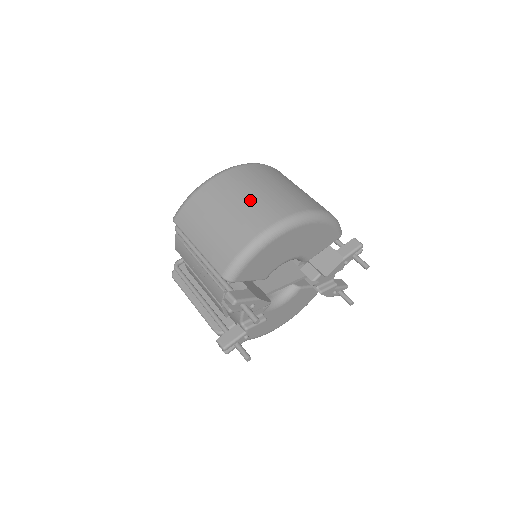
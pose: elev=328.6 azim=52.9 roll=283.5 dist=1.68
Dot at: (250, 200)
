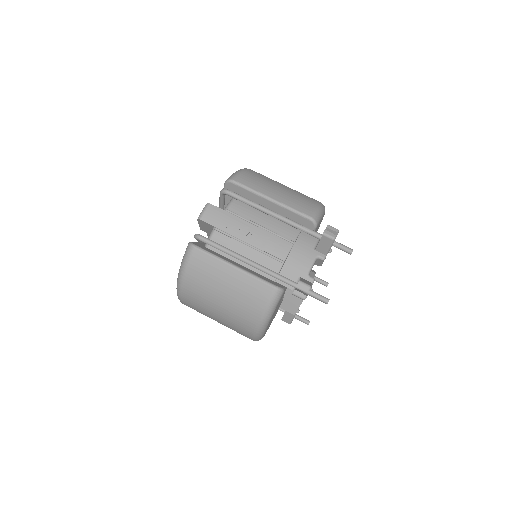
Dot at: occluded
